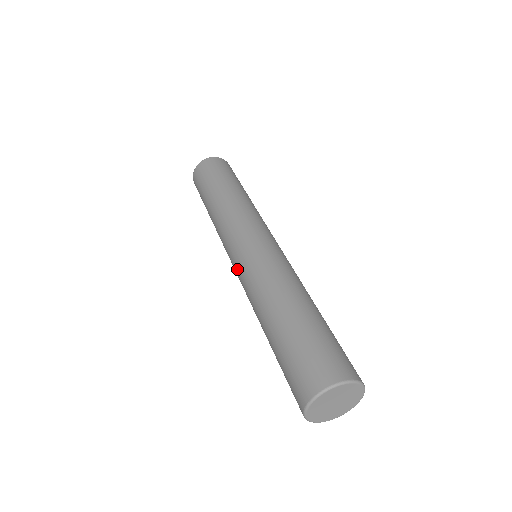
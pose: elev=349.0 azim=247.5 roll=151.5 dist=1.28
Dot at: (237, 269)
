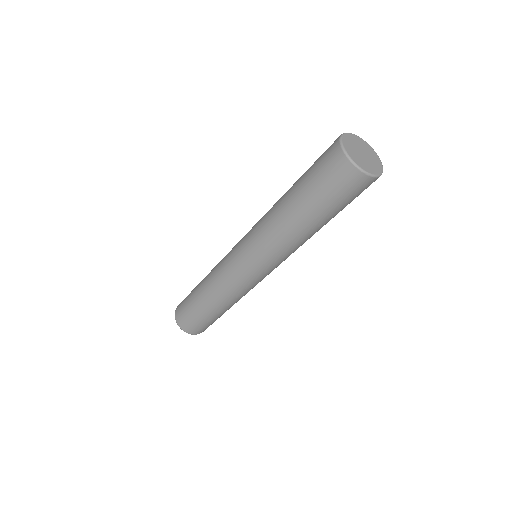
Dot at: (244, 243)
